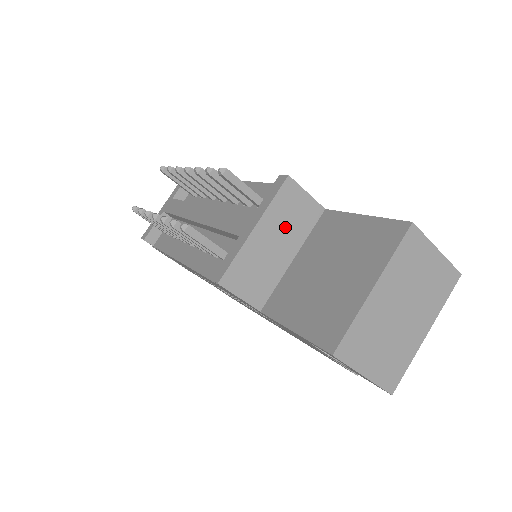
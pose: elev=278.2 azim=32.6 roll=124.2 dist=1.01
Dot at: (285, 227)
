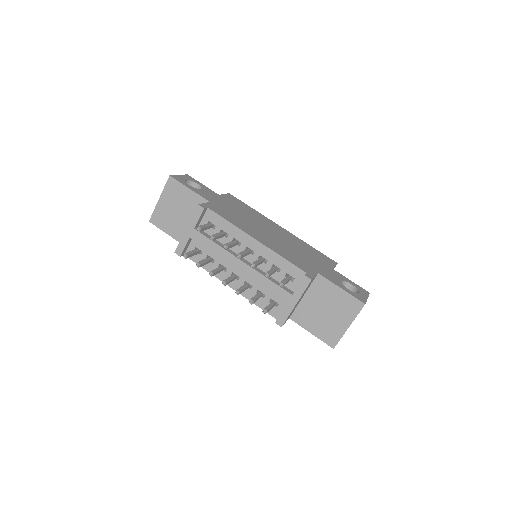
Dot at: occluded
